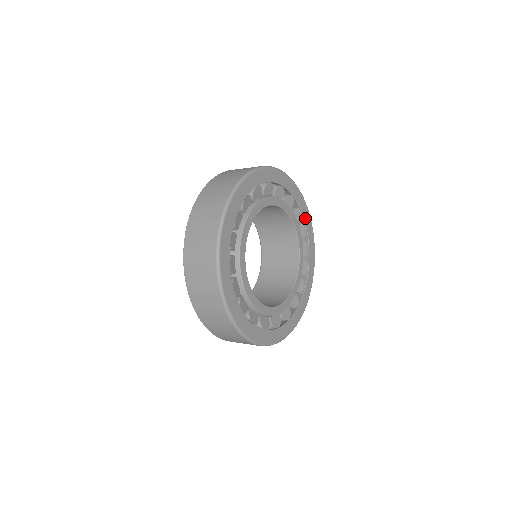
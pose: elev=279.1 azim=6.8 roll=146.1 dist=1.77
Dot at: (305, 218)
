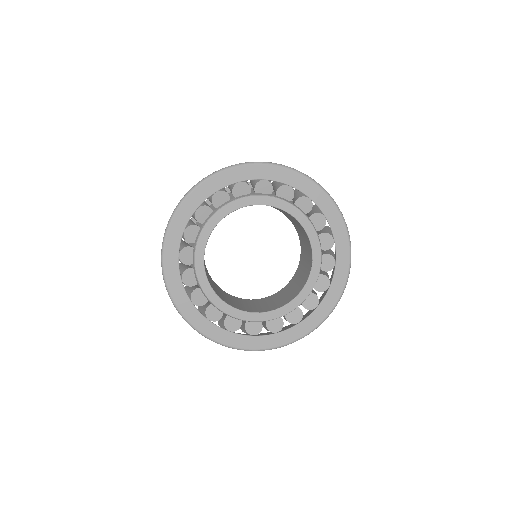
Dot at: (333, 226)
